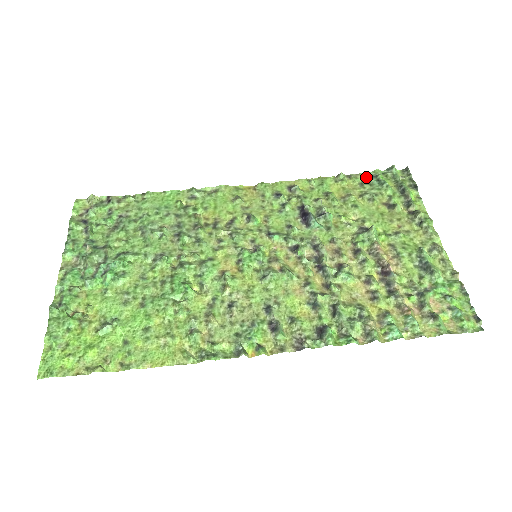
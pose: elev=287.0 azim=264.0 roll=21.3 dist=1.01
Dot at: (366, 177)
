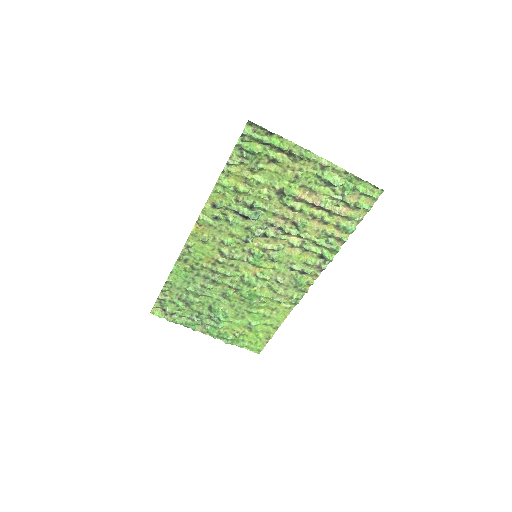
Dot at: (237, 155)
